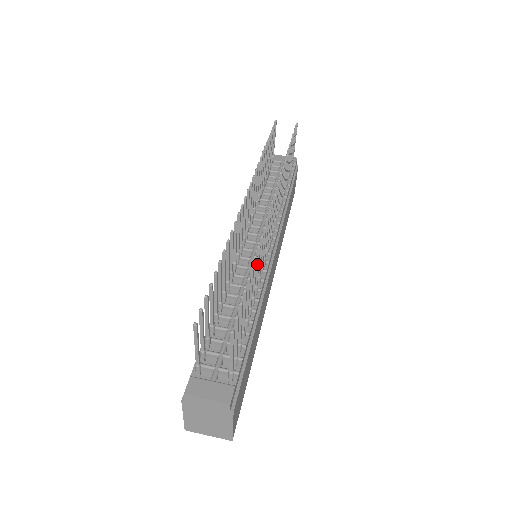
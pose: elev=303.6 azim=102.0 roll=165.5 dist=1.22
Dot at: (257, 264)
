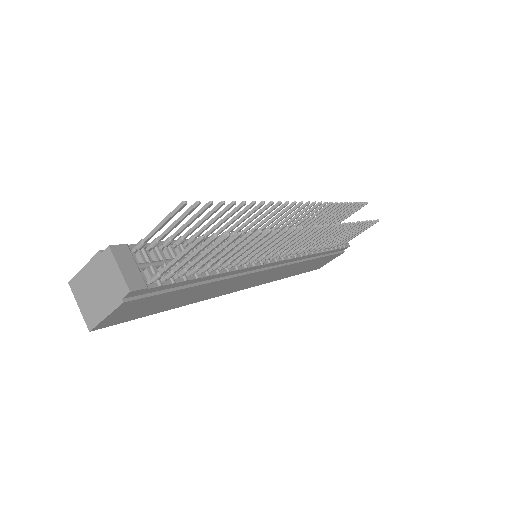
Dot at: (261, 242)
